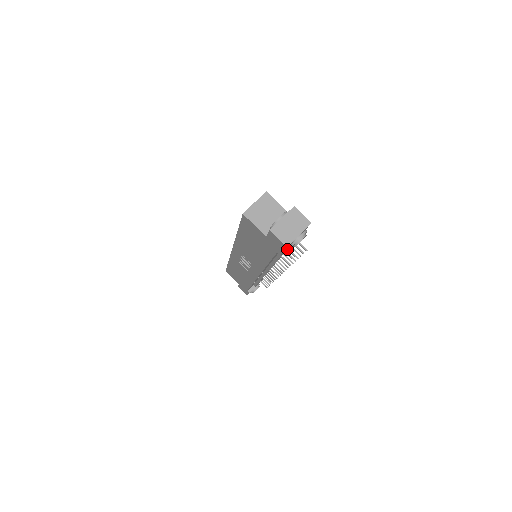
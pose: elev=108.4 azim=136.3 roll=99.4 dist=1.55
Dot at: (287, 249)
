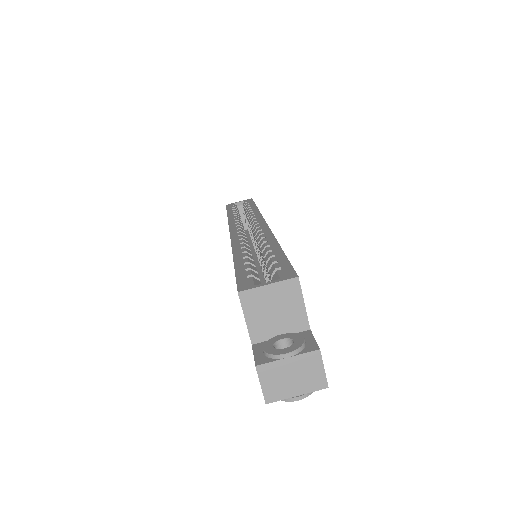
Dot at: occluded
